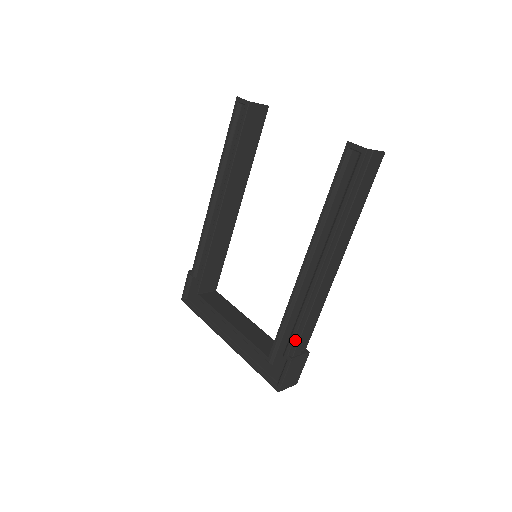
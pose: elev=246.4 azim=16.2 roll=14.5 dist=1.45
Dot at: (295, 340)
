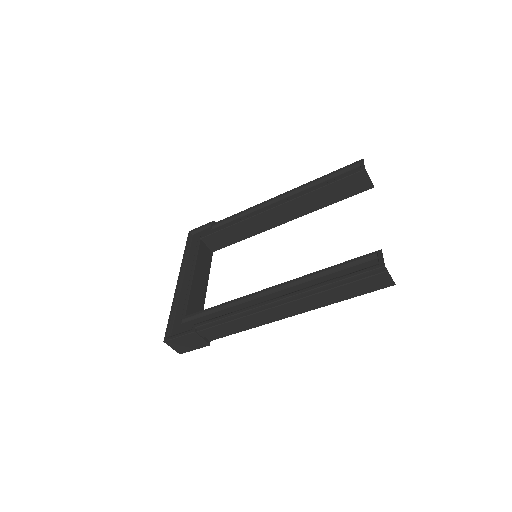
Dot at: (211, 324)
